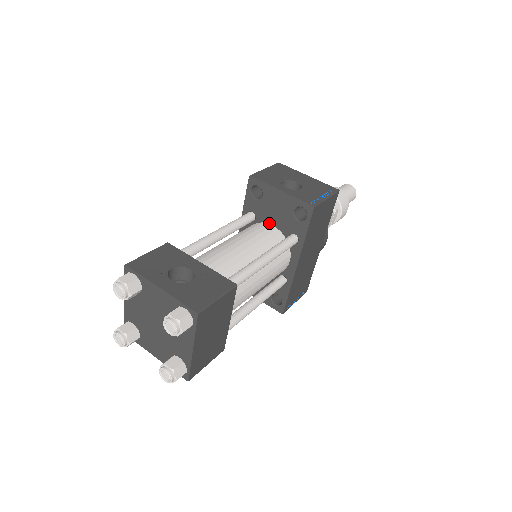
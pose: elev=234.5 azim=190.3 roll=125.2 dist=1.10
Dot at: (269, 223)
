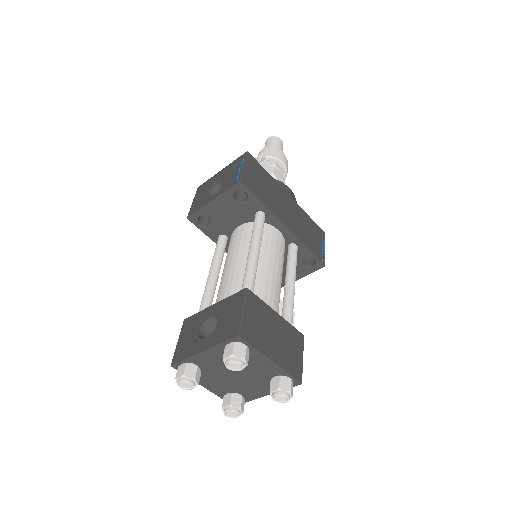
Dot at: (236, 227)
